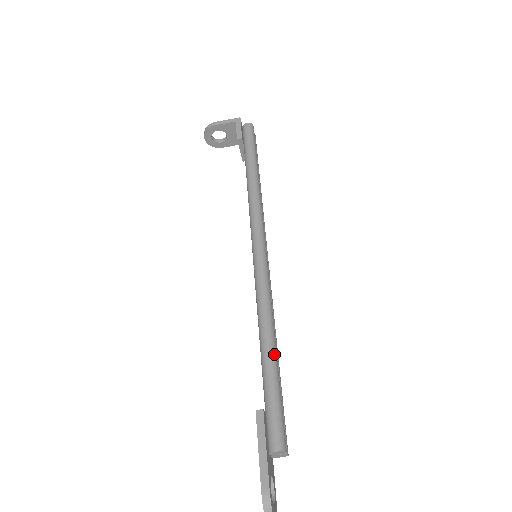
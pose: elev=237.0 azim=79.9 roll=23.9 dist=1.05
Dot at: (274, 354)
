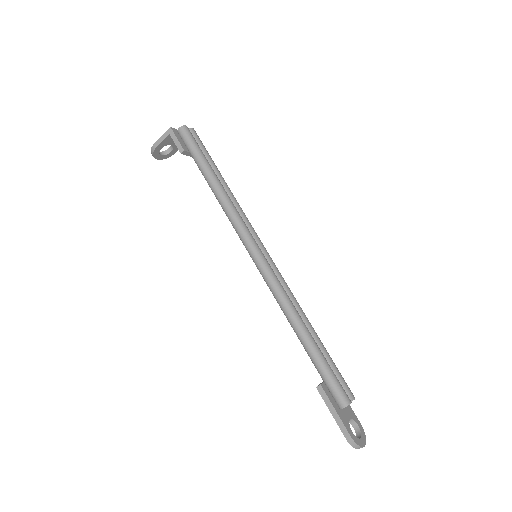
Dot at: (309, 338)
